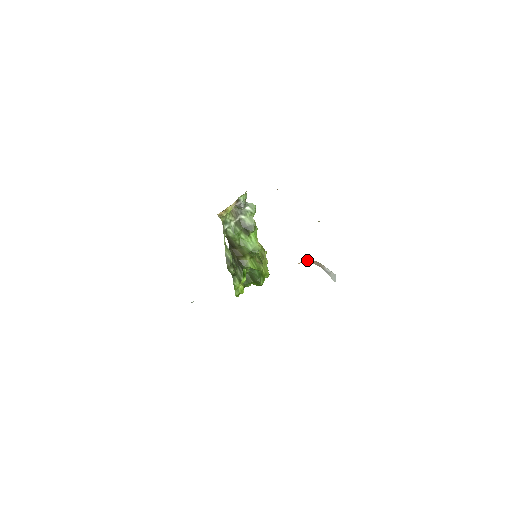
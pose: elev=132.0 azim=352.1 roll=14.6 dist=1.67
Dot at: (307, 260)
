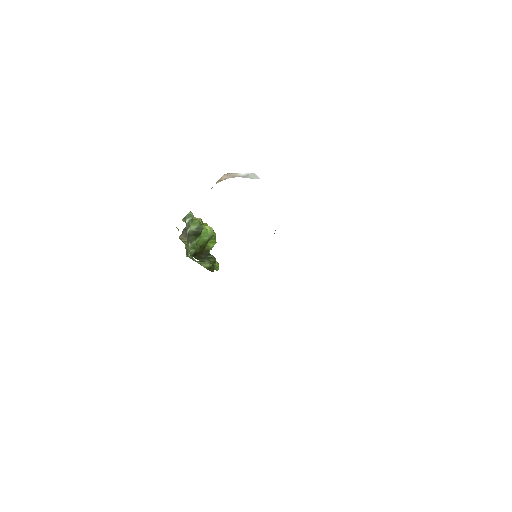
Dot at: (218, 181)
